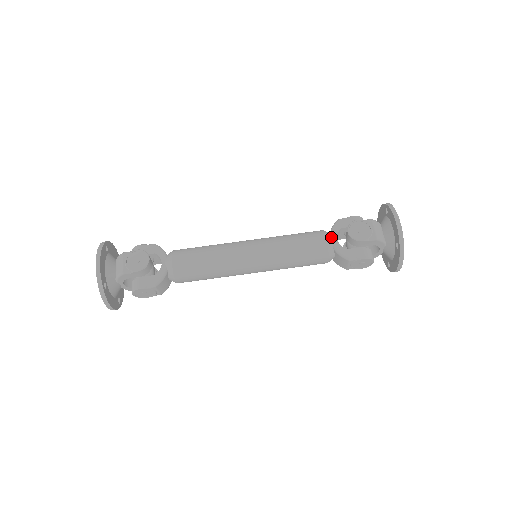
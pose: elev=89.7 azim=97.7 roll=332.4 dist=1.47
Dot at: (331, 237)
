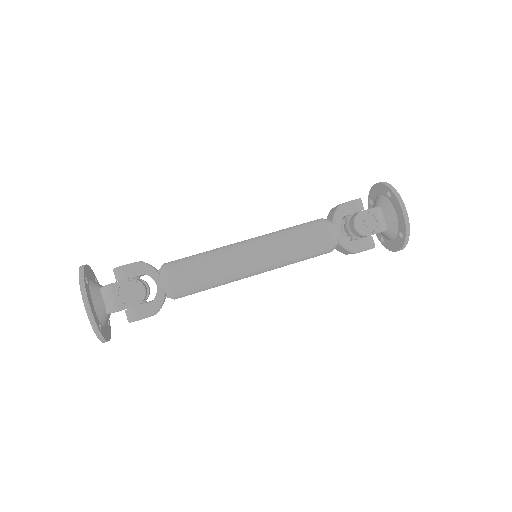
Dot at: (335, 229)
